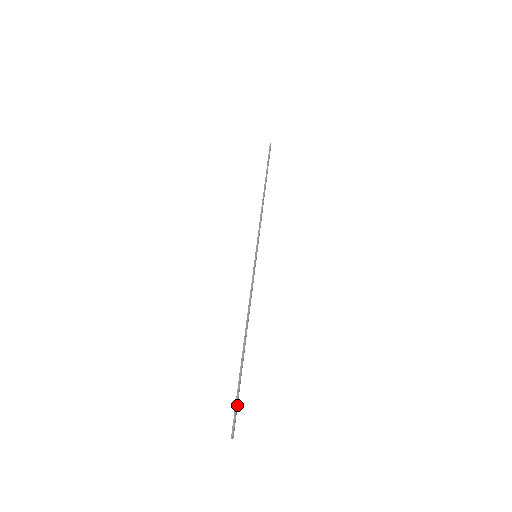
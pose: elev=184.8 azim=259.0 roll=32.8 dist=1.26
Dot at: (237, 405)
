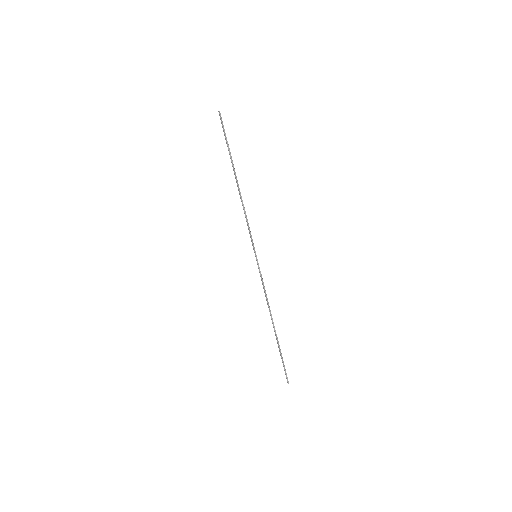
Dot at: (284, 366)
